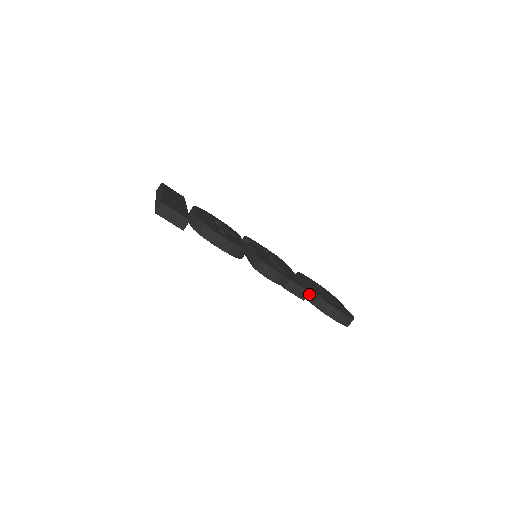
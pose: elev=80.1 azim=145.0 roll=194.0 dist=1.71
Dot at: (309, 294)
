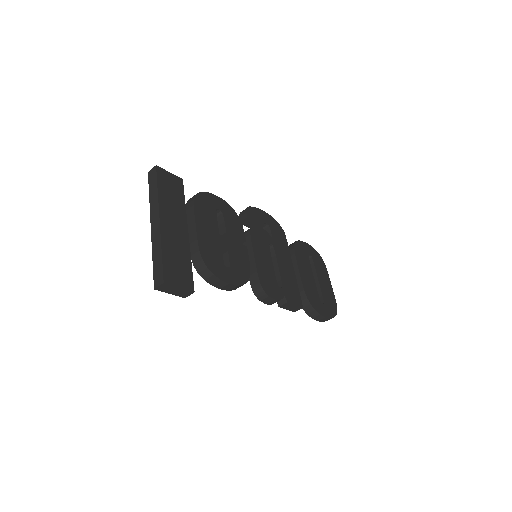
Dot at: (301, 296)
